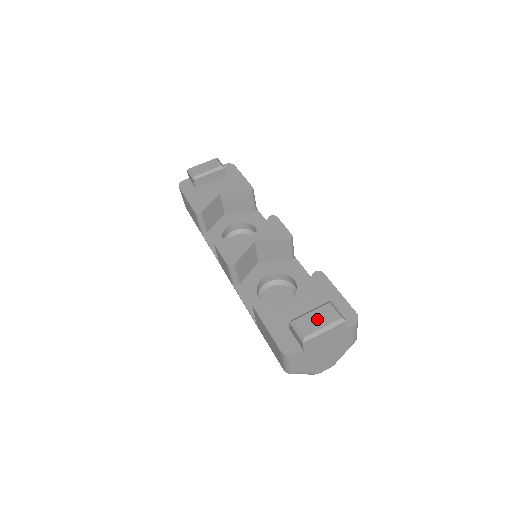
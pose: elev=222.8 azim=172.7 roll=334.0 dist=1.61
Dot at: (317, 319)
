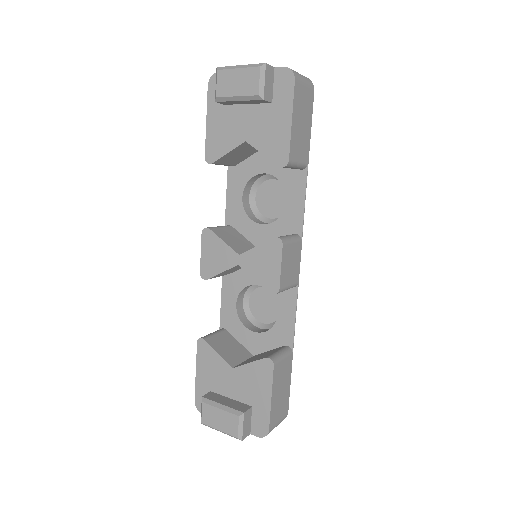
Dot at: (219, 420)
